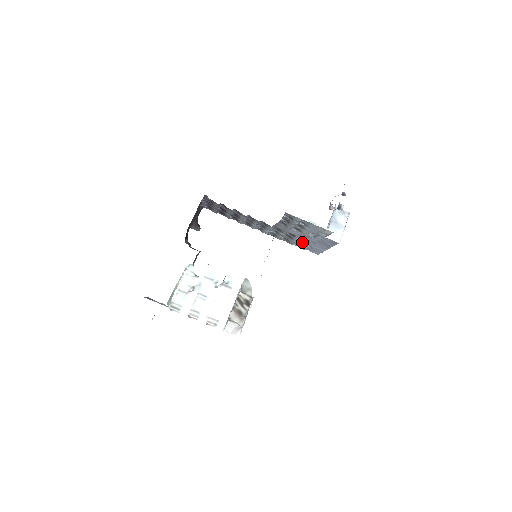
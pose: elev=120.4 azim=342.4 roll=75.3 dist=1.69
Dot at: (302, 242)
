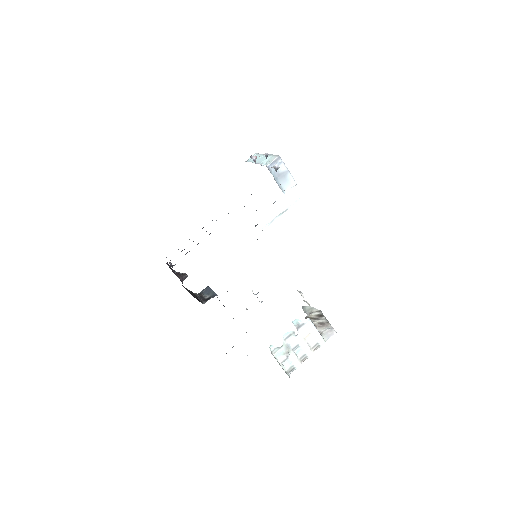
Dot at: occluded
